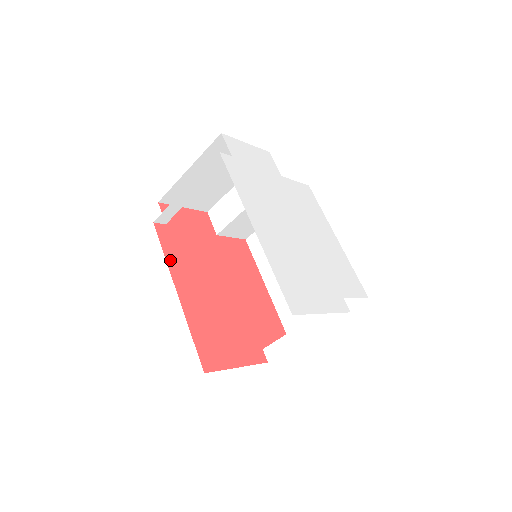
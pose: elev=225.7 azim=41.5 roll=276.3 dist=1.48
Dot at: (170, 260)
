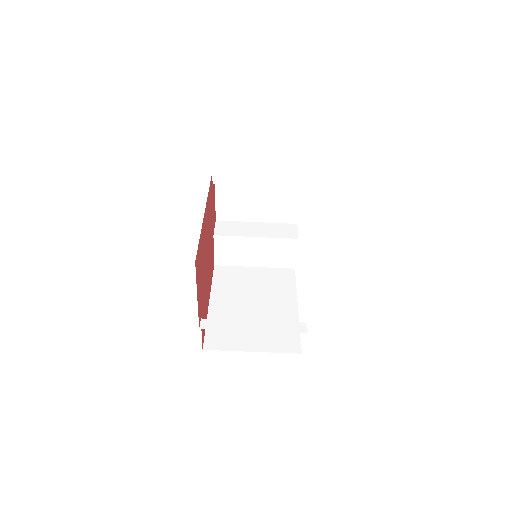
Dot at: occluded
